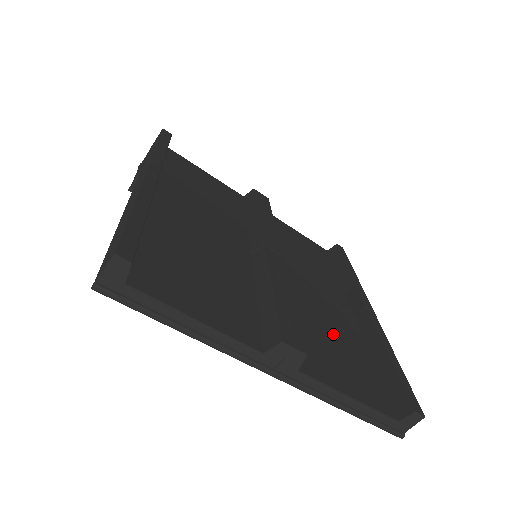
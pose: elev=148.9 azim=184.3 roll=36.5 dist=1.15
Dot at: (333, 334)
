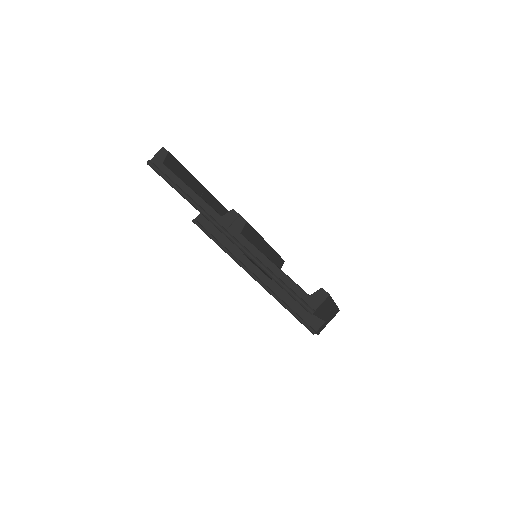
Dot at: occluded
